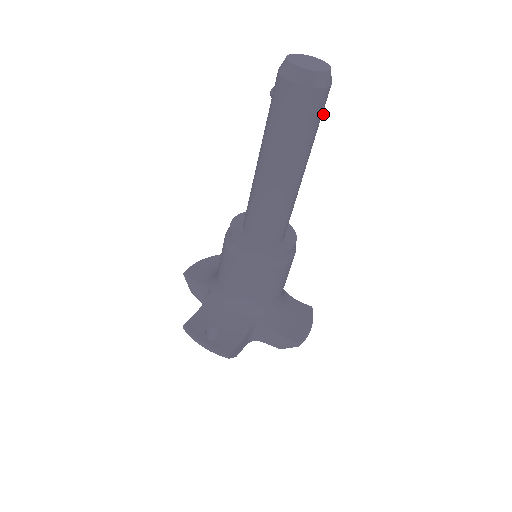
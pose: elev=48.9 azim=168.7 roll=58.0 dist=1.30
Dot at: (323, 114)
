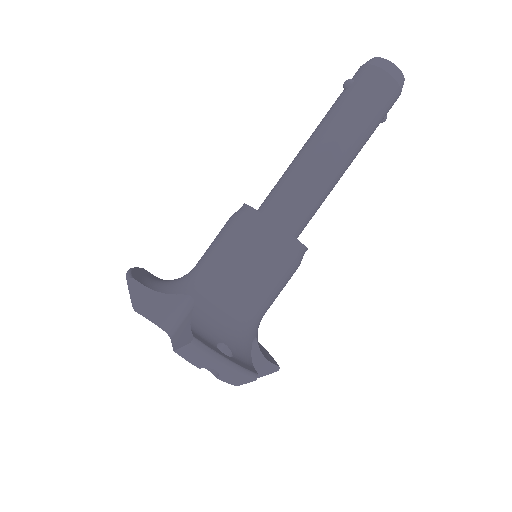
Dot at: (386, 118)
